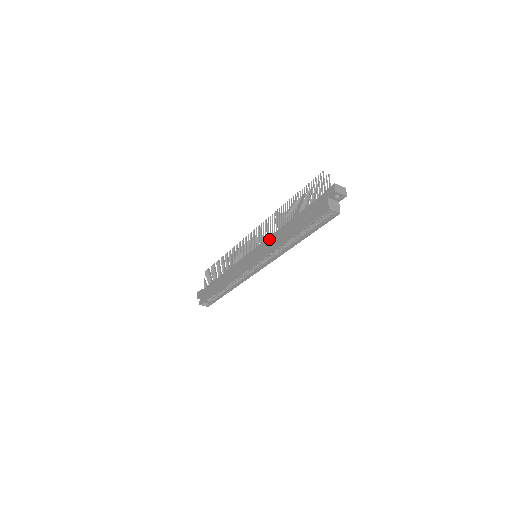
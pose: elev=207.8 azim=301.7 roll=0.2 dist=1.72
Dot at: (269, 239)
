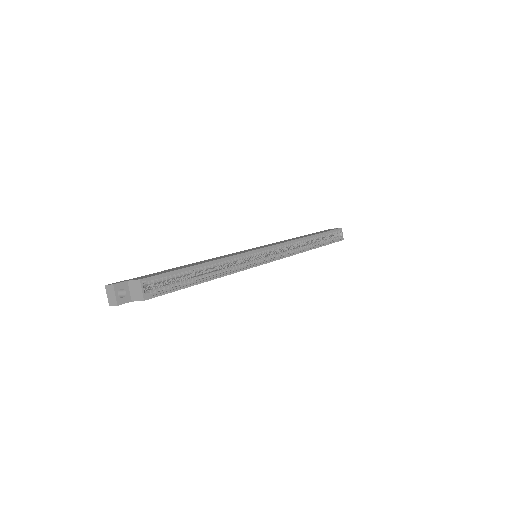
Dot at: occluded
